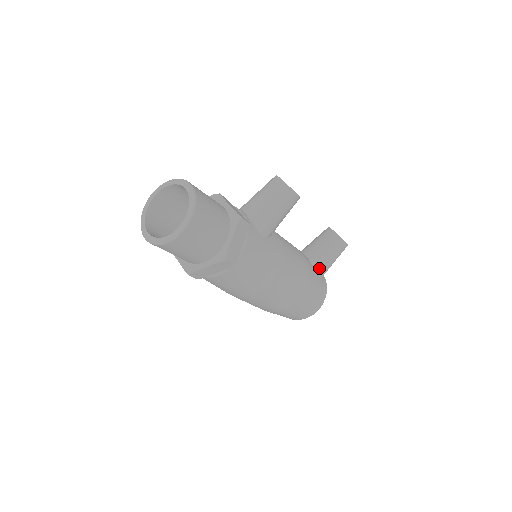
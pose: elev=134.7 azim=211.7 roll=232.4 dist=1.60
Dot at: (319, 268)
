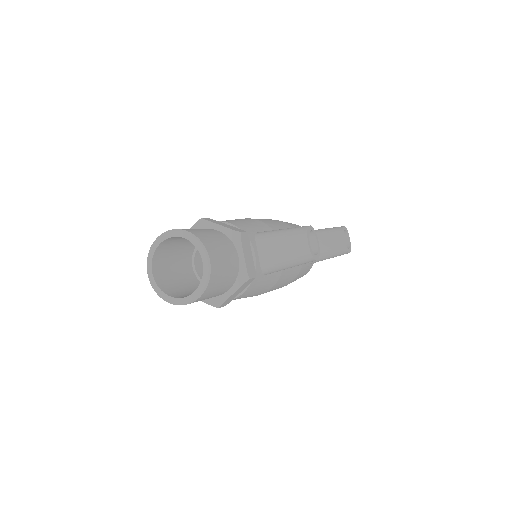
Dot at: occluded
